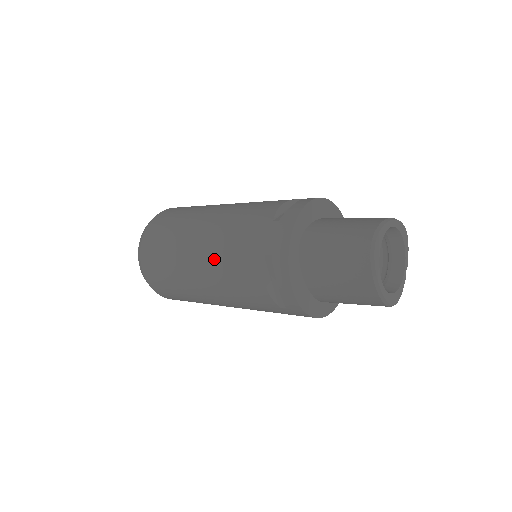
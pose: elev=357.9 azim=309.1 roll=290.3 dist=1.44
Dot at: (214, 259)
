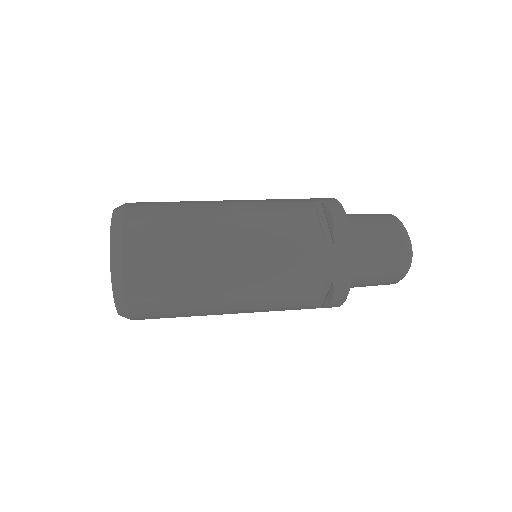
Dot at: (259, 289)
